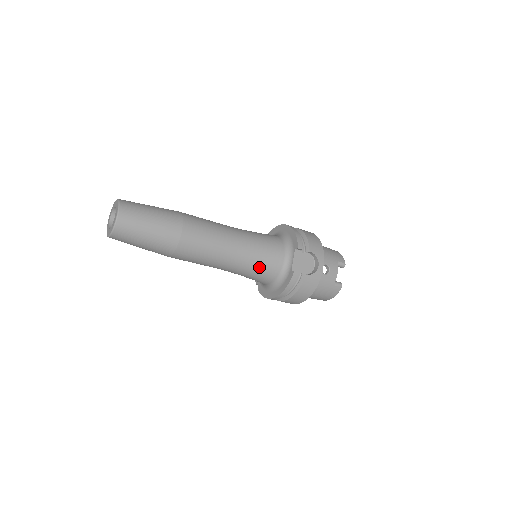
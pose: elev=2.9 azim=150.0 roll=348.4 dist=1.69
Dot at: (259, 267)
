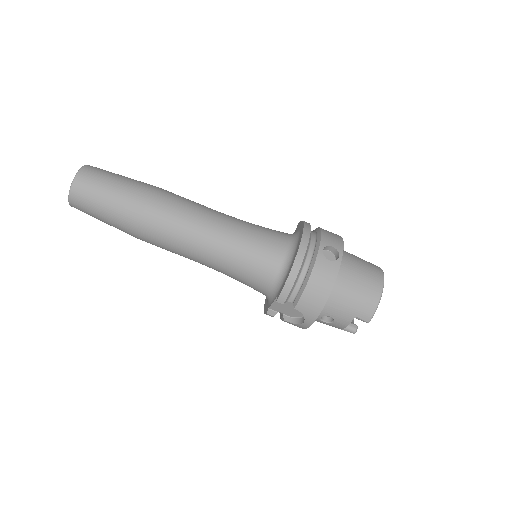
Dot at: (239, 281)
